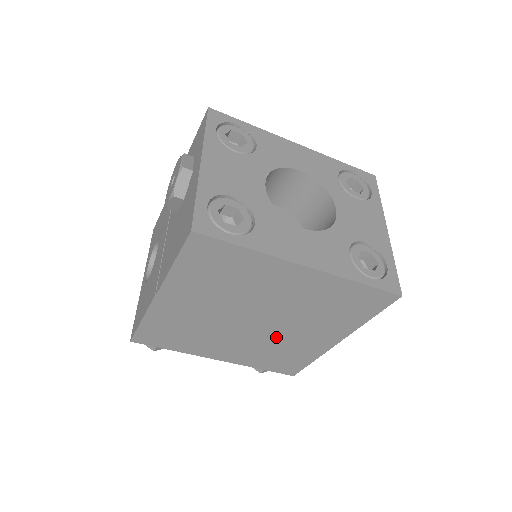
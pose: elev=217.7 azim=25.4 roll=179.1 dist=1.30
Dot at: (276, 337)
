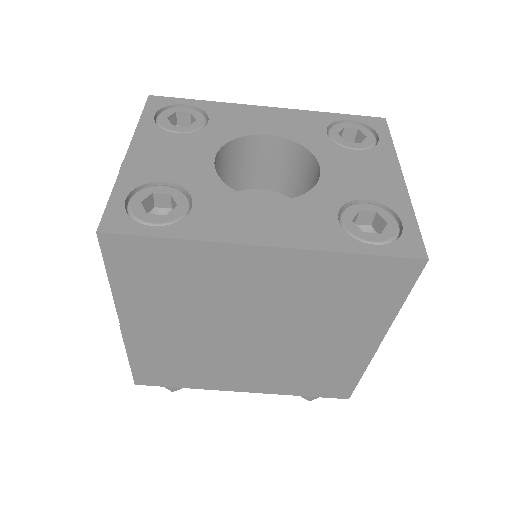
Dot at: (293, 352)
